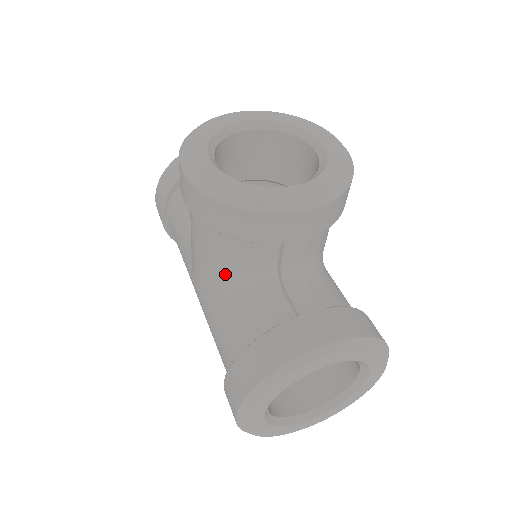
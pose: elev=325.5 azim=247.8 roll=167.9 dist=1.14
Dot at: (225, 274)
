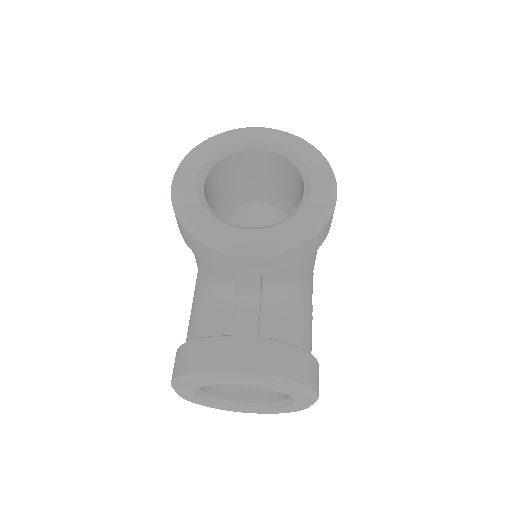
Dot at: (203, 272)
